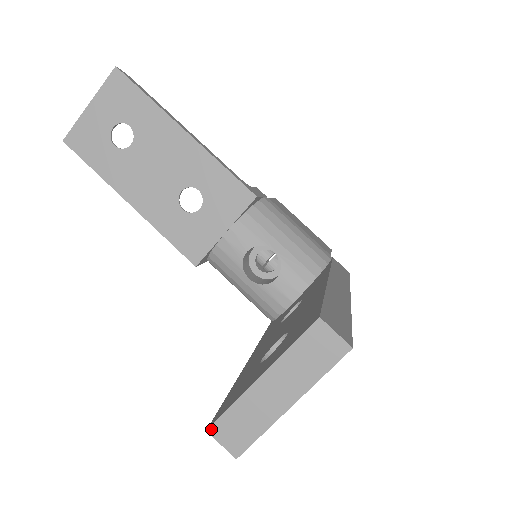
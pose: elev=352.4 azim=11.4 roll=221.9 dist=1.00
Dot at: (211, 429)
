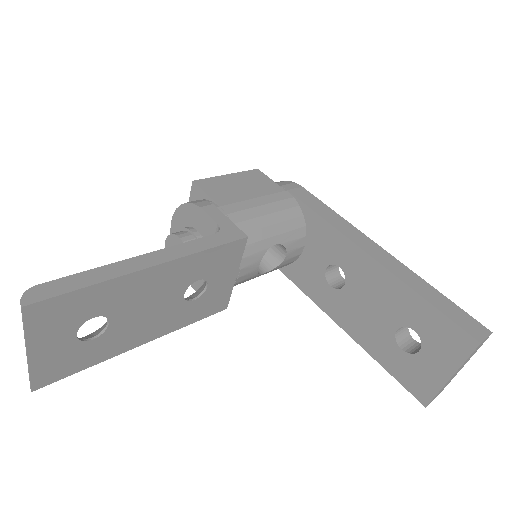
Dot at: occluded
